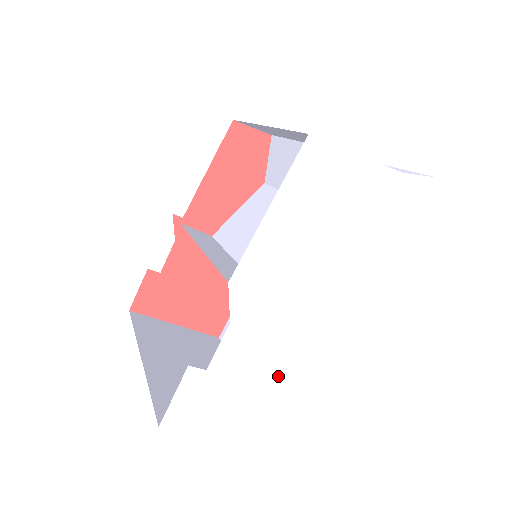
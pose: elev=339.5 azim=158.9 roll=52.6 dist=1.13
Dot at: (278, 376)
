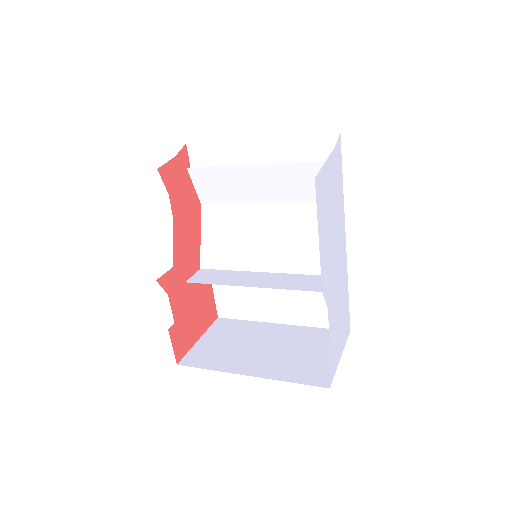
Dot at: (341, 305)
